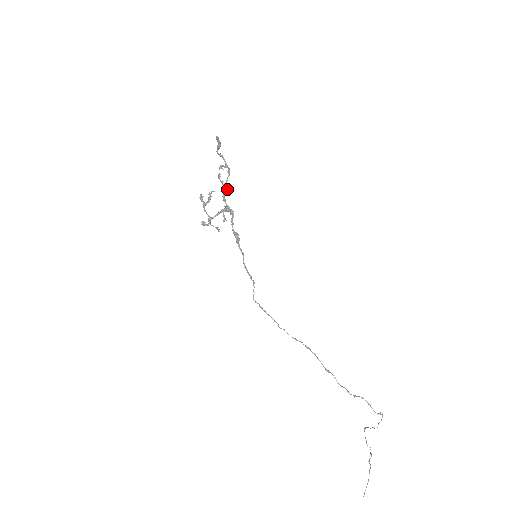
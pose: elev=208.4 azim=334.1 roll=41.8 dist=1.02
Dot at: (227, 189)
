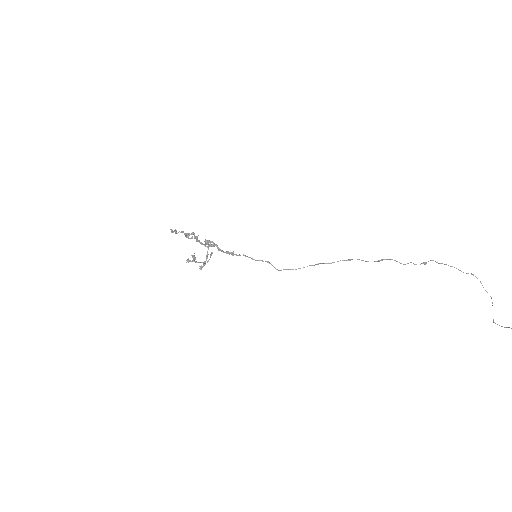
Dot at: (198, 235)
